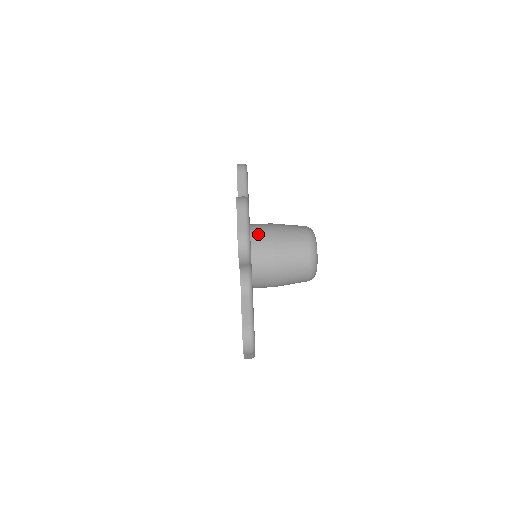
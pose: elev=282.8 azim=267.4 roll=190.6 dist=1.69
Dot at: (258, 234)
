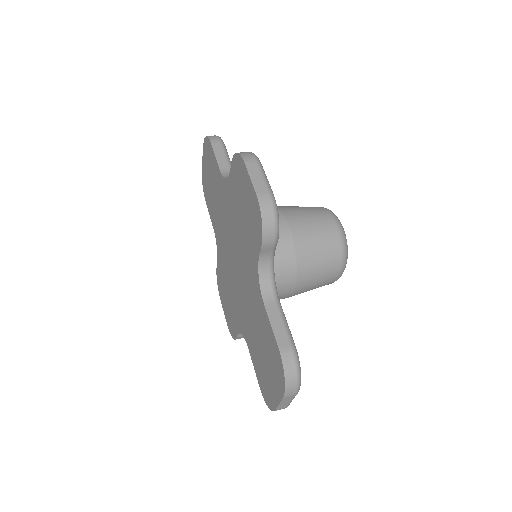
Dot at: occluded
